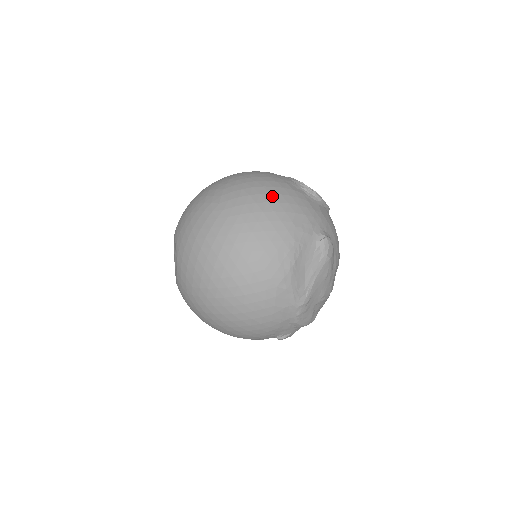
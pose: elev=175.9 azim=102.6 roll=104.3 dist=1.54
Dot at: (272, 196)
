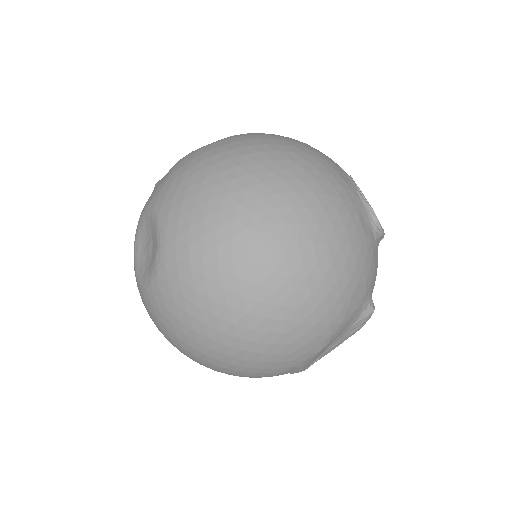
Dot at: (341, 251)
